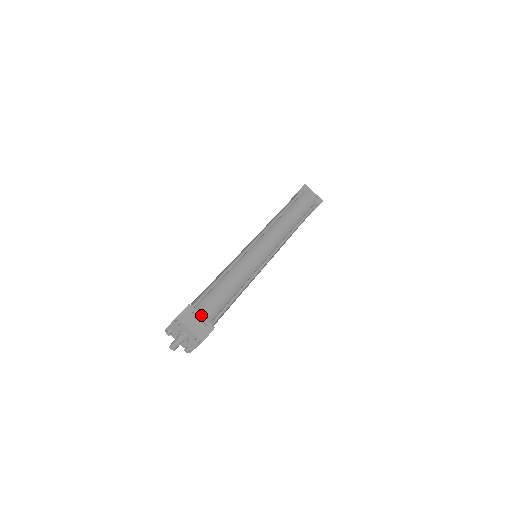
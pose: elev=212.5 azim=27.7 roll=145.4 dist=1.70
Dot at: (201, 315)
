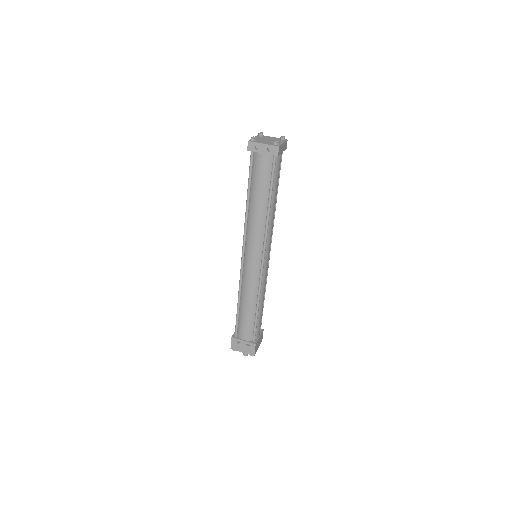
Dot at: (243, 341)
